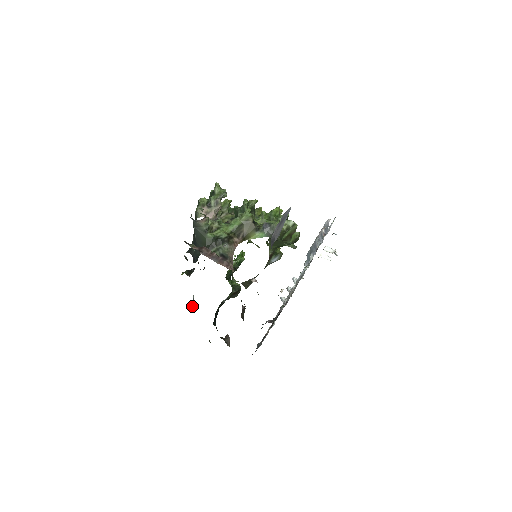
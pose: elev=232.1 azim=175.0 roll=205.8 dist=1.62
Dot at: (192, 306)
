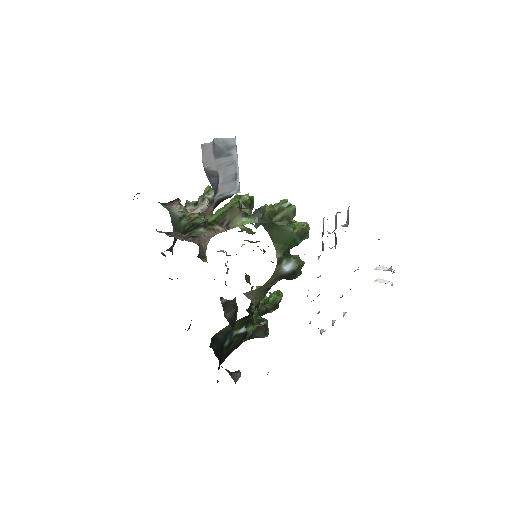
Dot at: occluded
